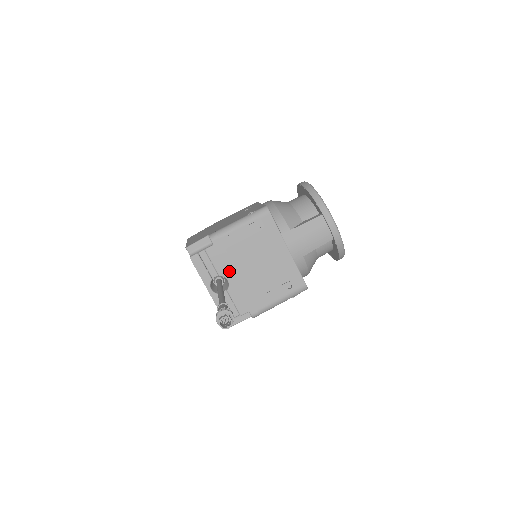
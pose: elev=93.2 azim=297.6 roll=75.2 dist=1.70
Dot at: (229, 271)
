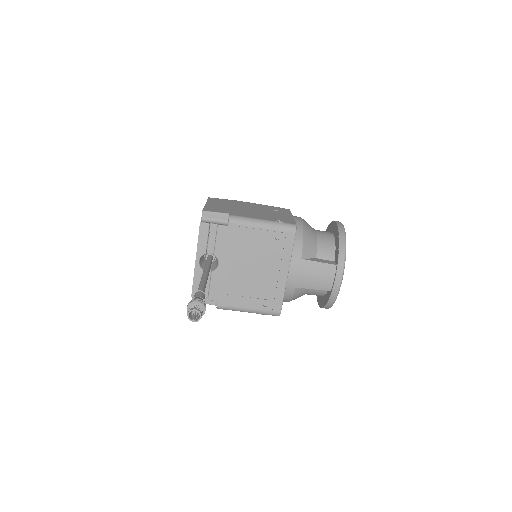
Dot at: (225, 257)
